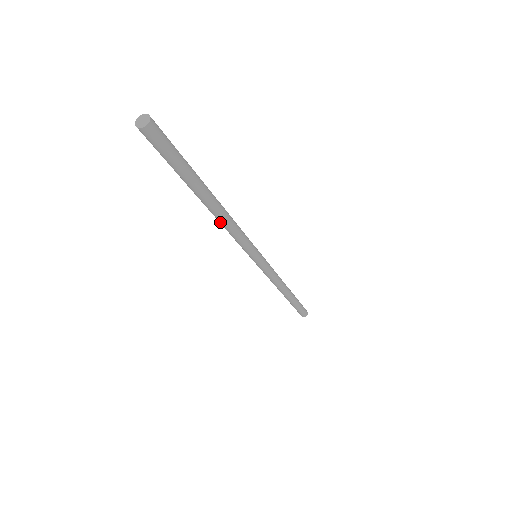
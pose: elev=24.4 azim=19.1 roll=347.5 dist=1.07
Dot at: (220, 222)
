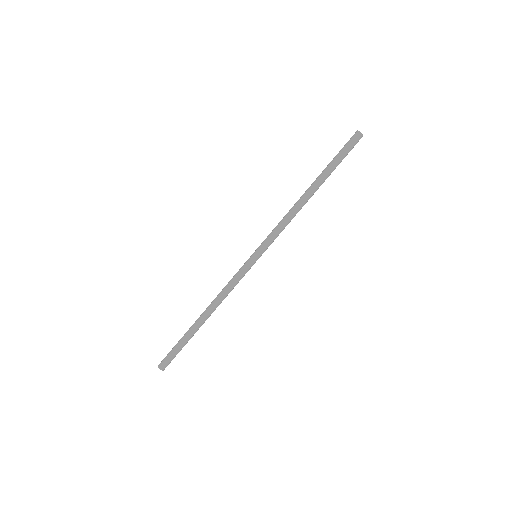
Dot at: (297, 208)
